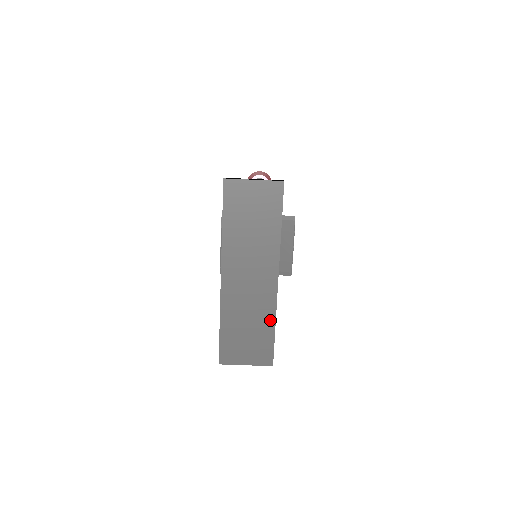
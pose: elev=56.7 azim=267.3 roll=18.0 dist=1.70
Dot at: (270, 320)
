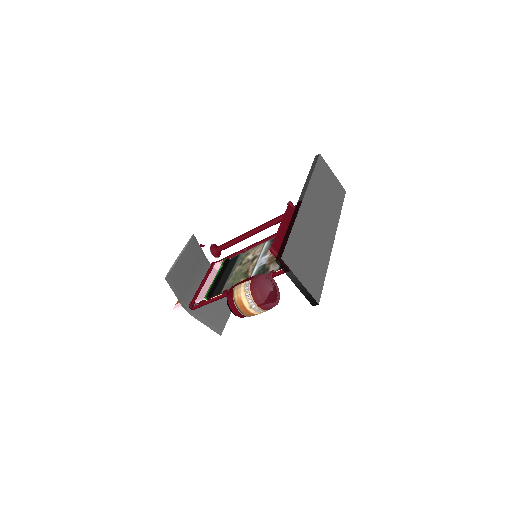
Dot at: (325, 262)
